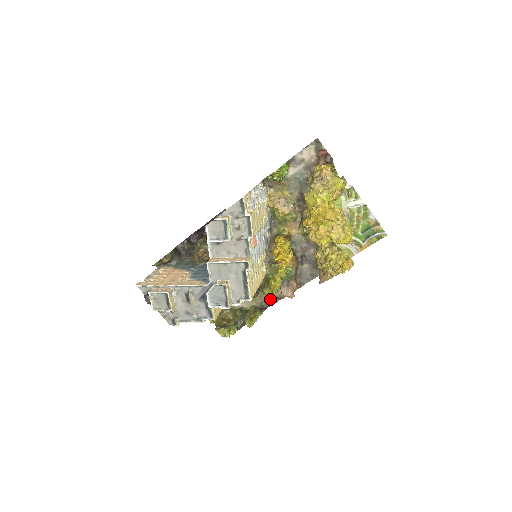
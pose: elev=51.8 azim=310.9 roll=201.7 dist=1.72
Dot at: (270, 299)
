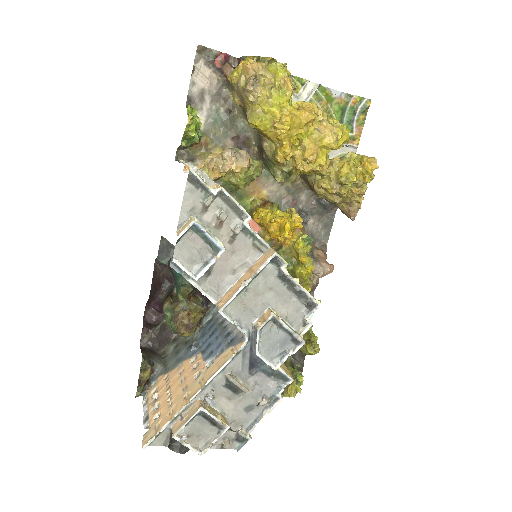
Dot at: occluded
